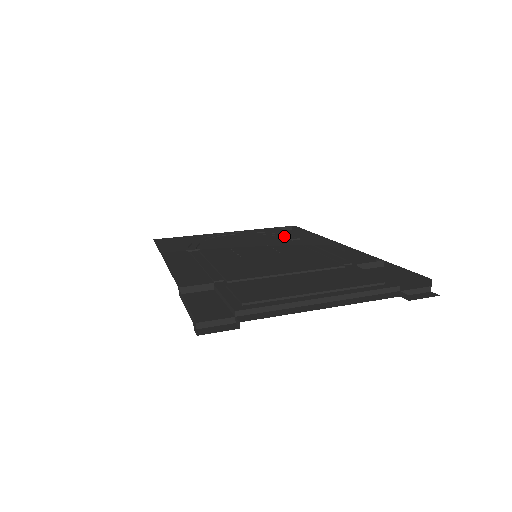
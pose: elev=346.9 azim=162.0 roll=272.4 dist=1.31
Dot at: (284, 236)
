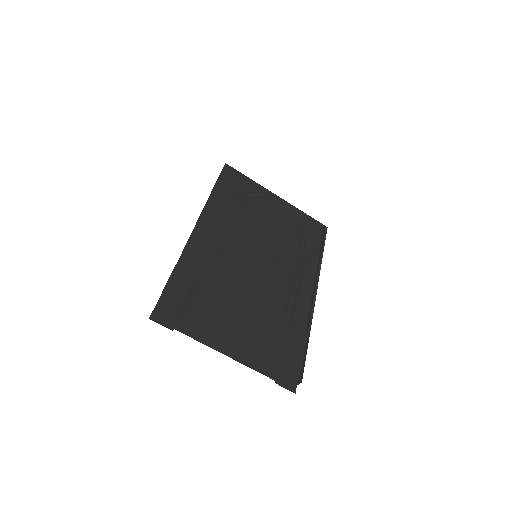
Dot at: (301, 241)
